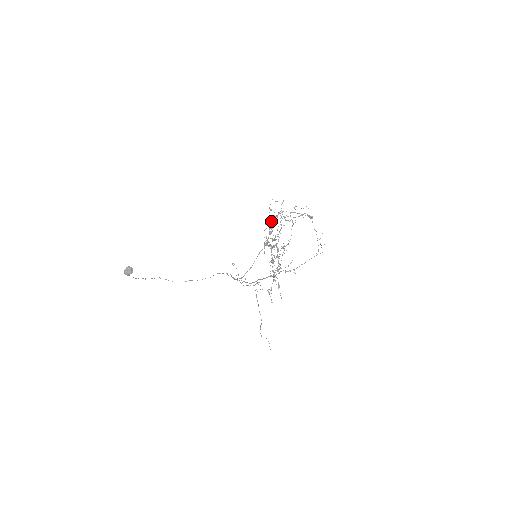
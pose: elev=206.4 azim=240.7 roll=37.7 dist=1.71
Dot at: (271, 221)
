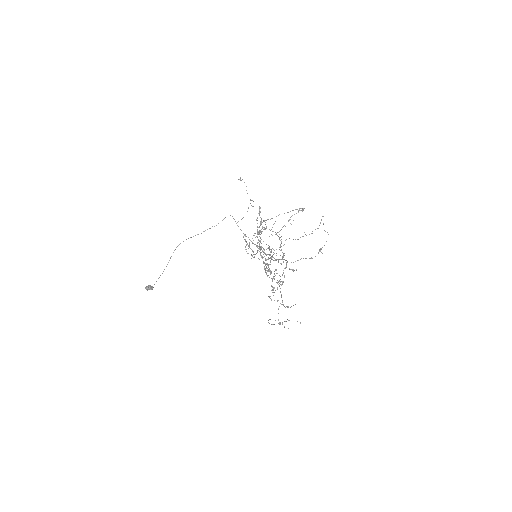
Dot at: occluded
